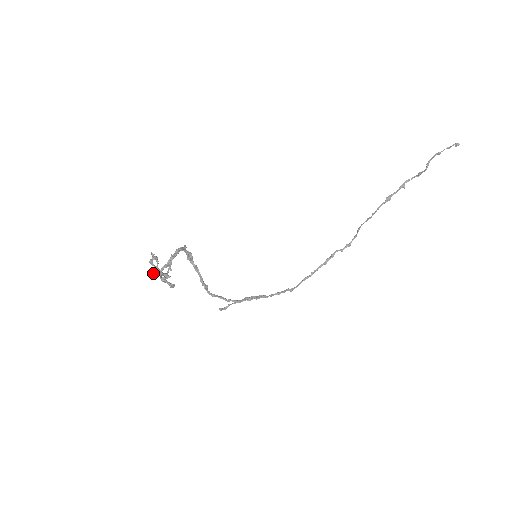
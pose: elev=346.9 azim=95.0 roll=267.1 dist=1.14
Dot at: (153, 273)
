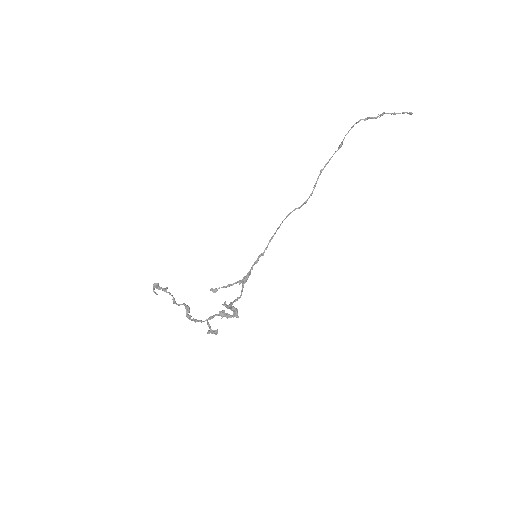
Dot at: (157, 294)
